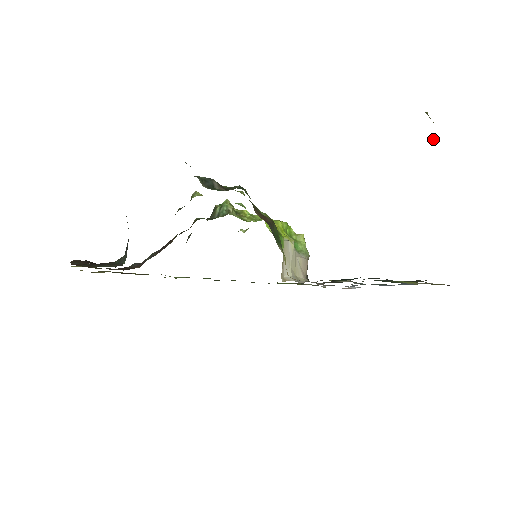
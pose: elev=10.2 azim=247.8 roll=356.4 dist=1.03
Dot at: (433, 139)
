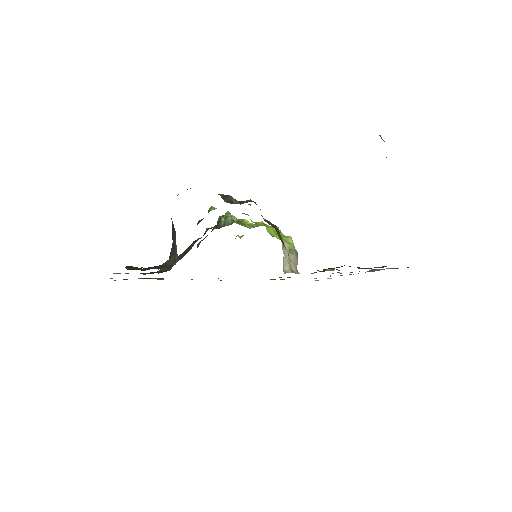
Dot at: occluded
